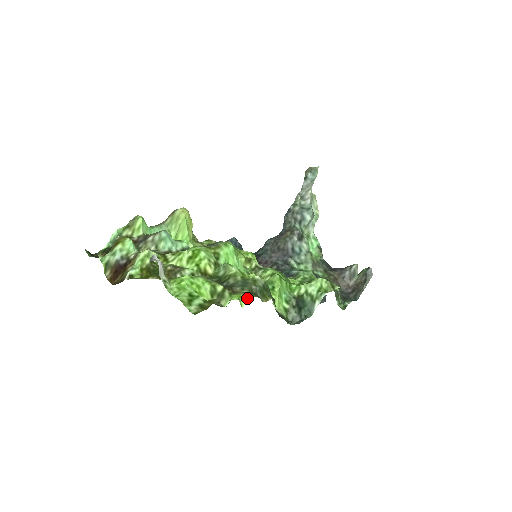
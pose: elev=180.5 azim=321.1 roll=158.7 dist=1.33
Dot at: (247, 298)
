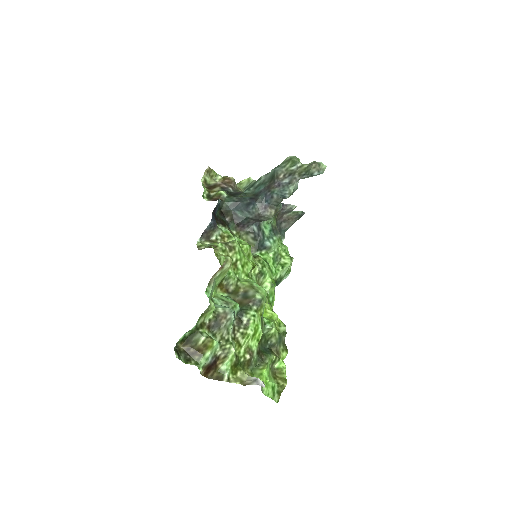
Dot at: occluded
